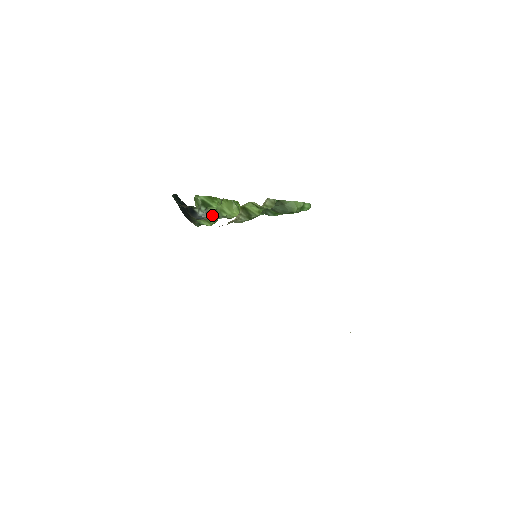
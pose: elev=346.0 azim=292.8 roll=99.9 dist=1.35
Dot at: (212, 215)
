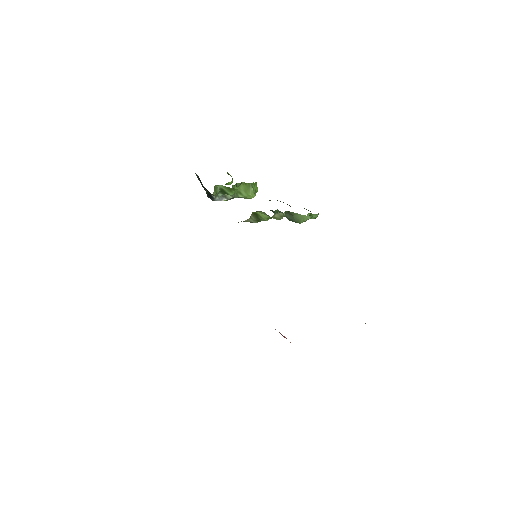
Dot at: (228, 198)
